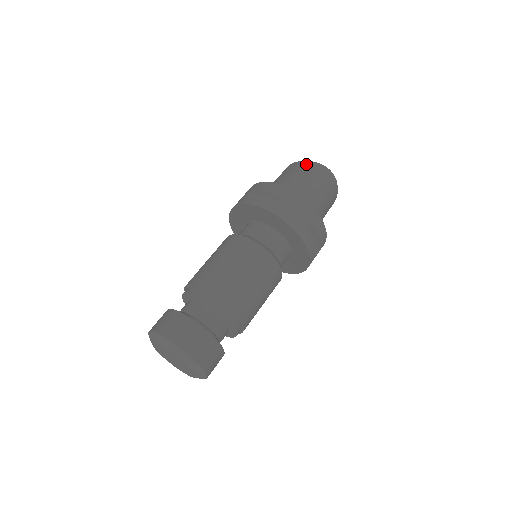
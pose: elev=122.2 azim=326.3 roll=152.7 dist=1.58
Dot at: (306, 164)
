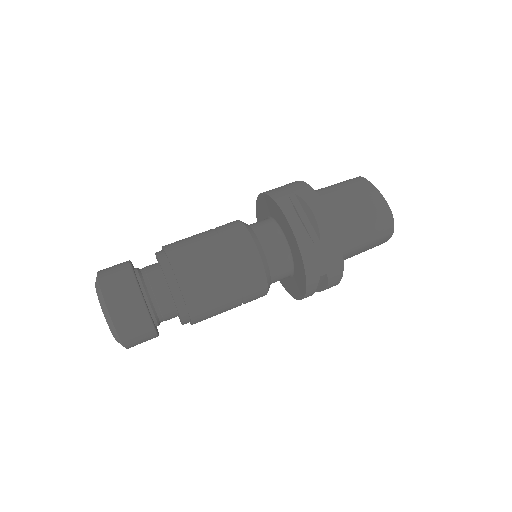
Dot at: (377, 198)
